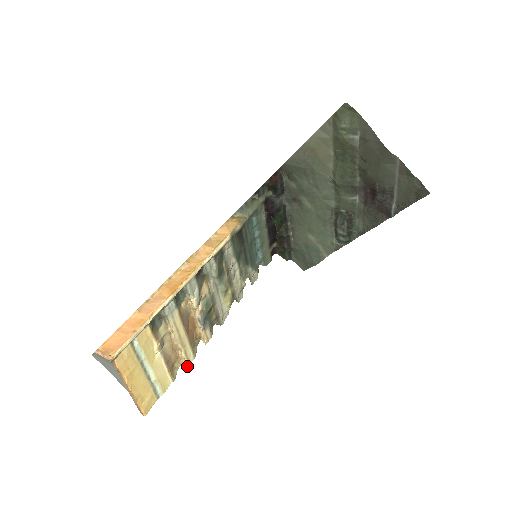
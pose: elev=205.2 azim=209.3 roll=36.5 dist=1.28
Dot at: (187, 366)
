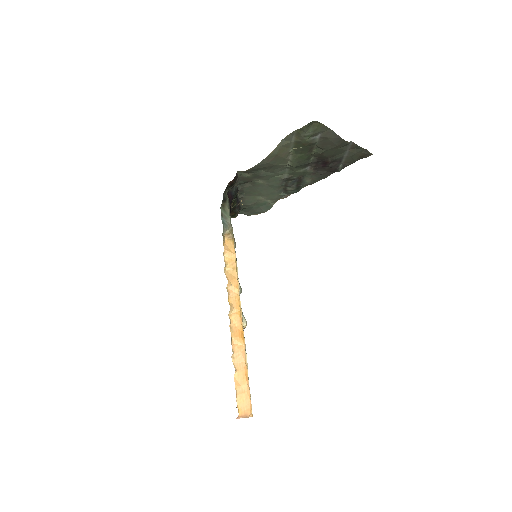
Dot at: occluded
